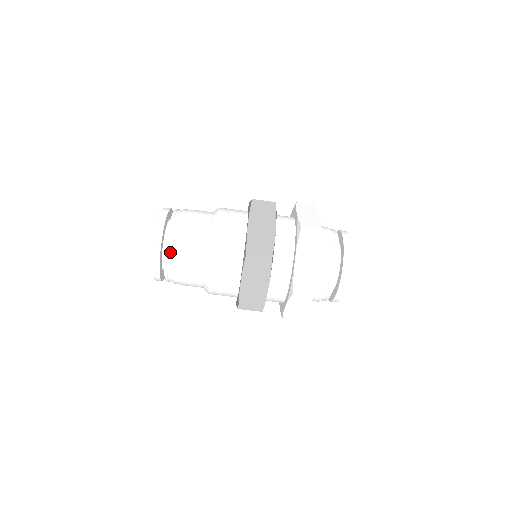
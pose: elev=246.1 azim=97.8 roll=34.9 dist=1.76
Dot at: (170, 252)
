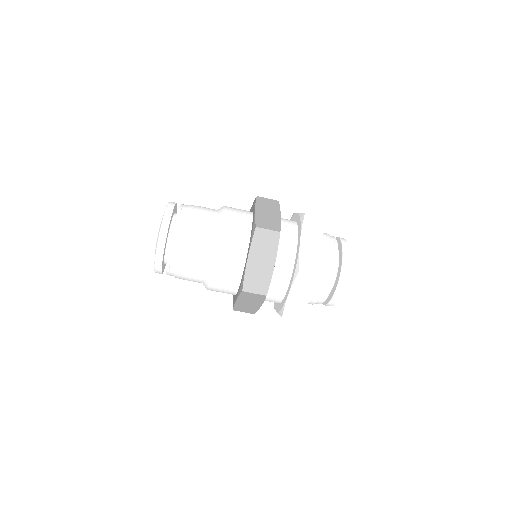
Dot at: (171, 267)
